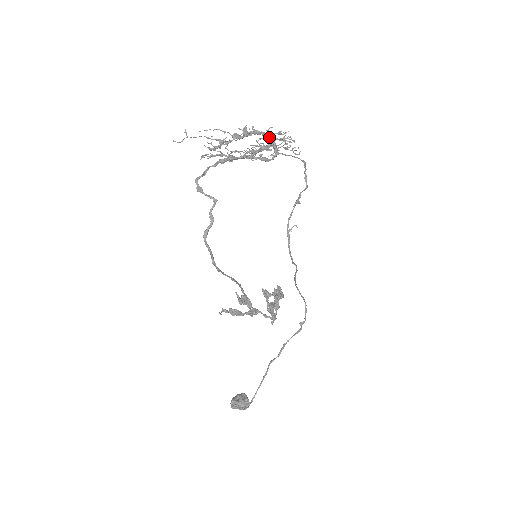
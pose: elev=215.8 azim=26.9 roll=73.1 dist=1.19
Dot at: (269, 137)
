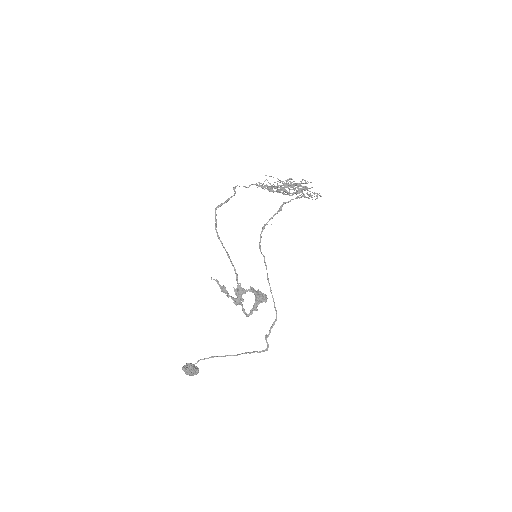
Dot at: (301, 186)
